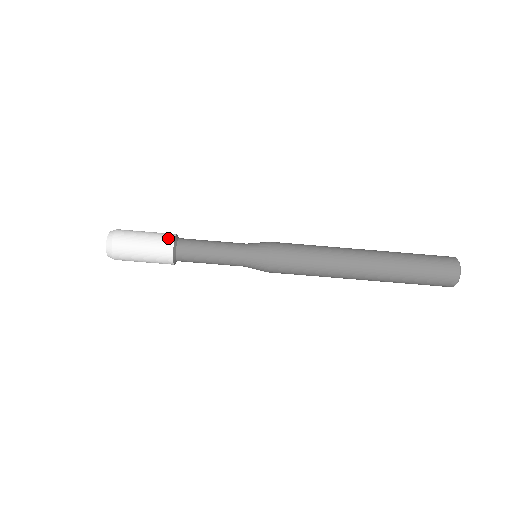
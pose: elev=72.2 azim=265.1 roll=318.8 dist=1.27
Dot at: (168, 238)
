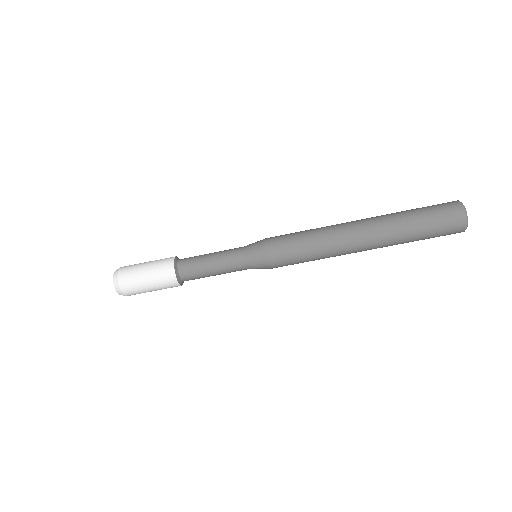
Dot at: (170, 257)
